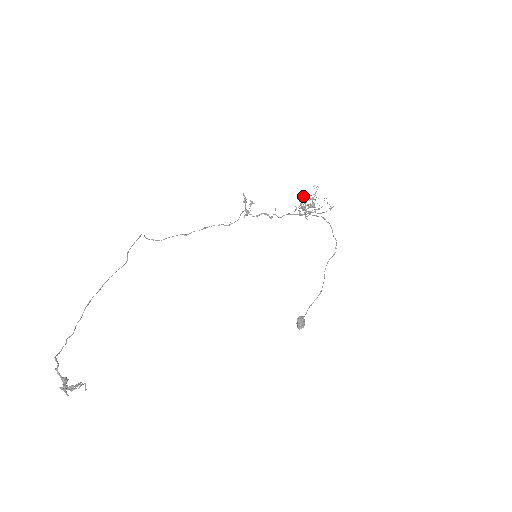
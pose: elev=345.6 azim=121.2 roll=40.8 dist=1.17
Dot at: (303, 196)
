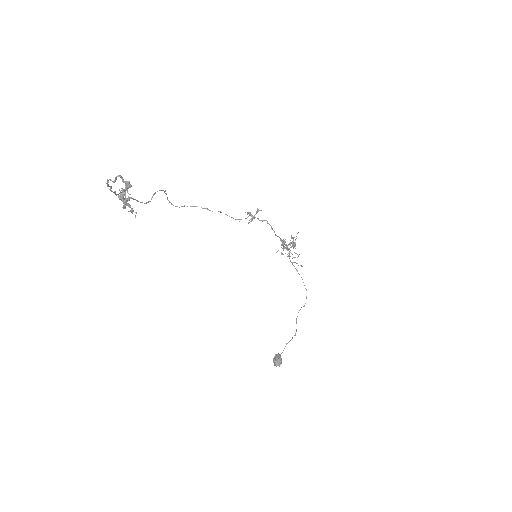
Dot at: occluded
